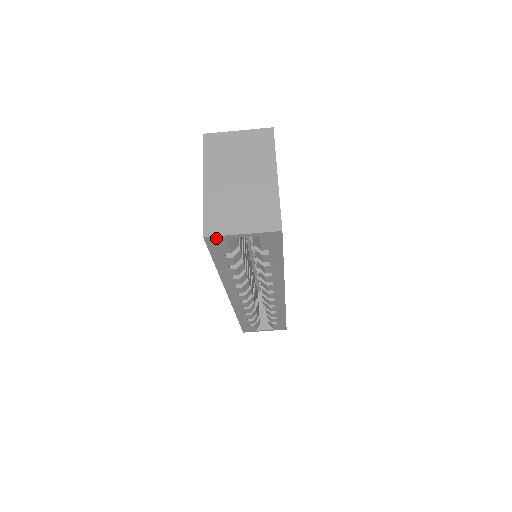
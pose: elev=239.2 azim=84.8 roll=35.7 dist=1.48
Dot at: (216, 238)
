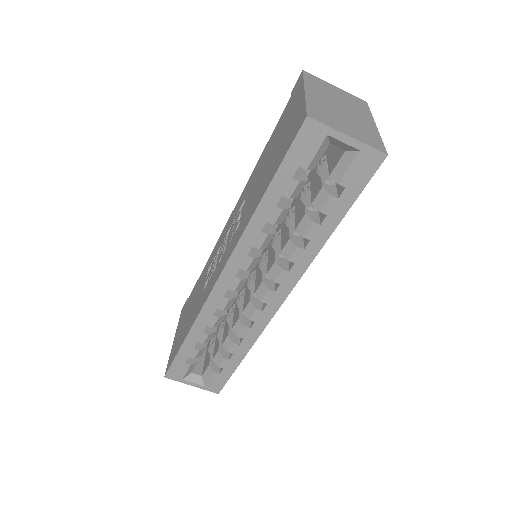
Dot at: (317, 127)
